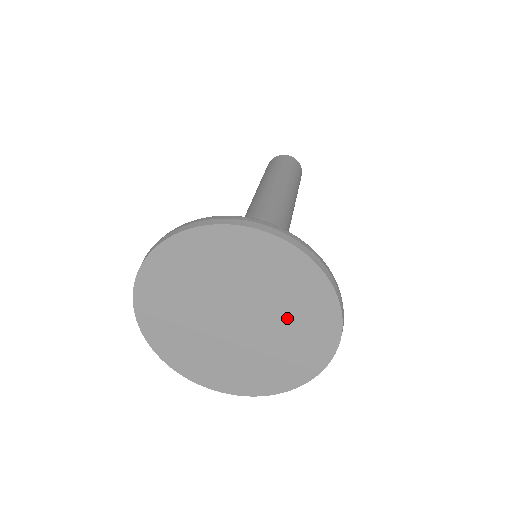
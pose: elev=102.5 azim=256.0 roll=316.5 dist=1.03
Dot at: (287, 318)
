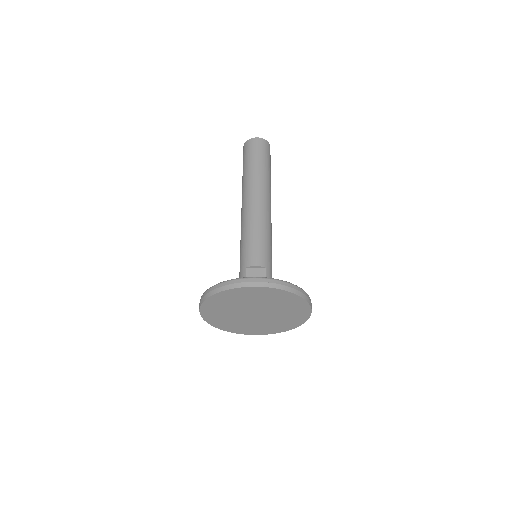
Dot at: (282, 309)
